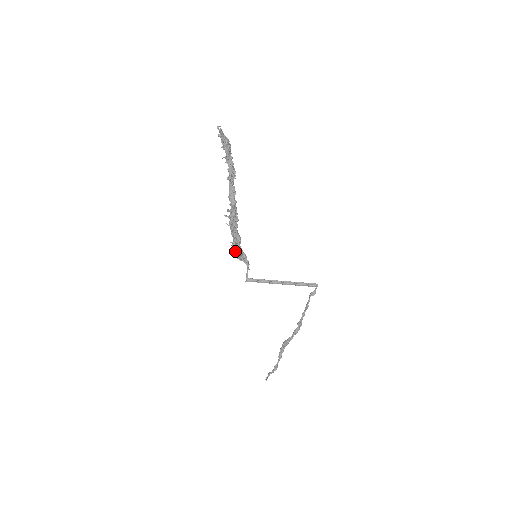
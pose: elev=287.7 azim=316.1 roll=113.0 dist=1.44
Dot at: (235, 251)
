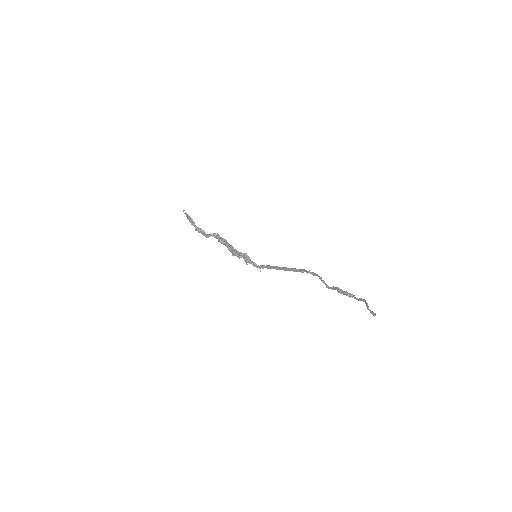
Dot at: (241, 254)
